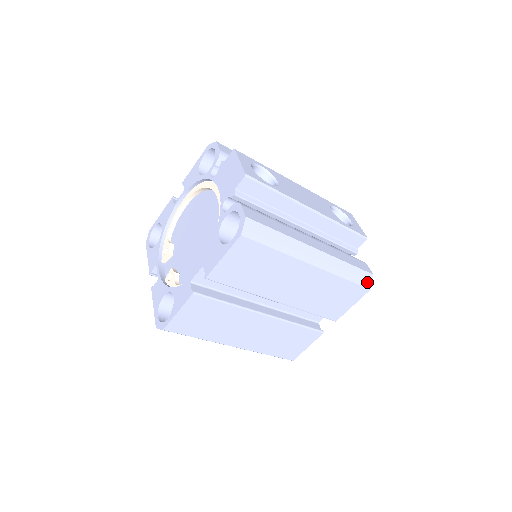
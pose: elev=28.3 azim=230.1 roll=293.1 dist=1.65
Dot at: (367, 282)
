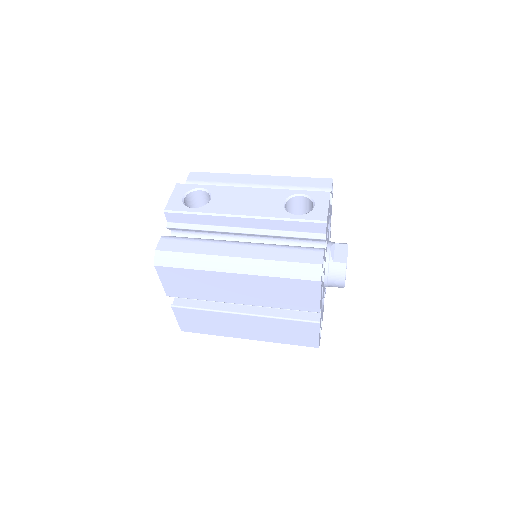
Dot at: (313, 274)
